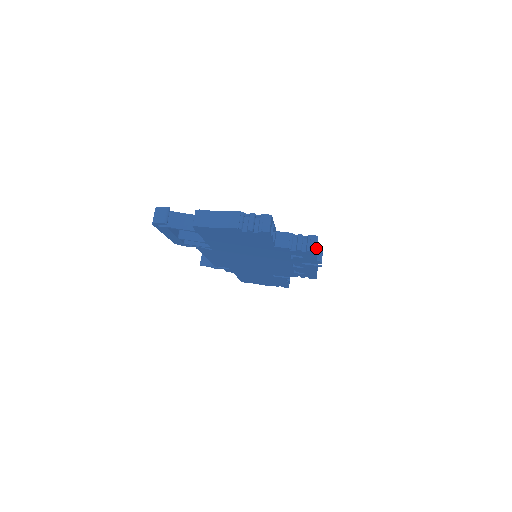
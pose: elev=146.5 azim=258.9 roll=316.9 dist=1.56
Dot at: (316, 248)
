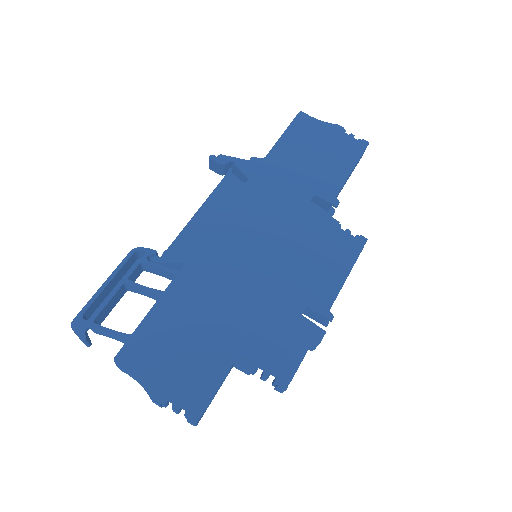
Dot at: (282, 392)
